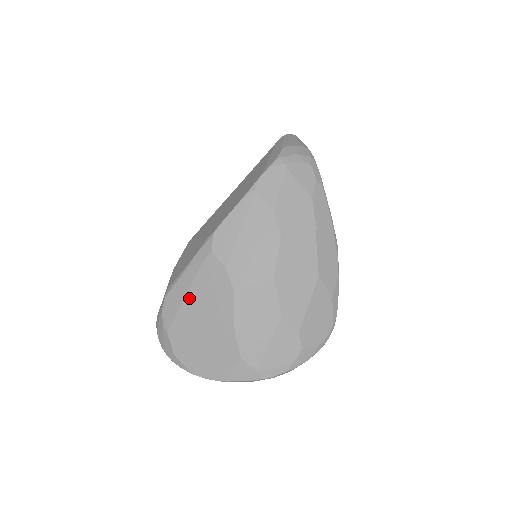
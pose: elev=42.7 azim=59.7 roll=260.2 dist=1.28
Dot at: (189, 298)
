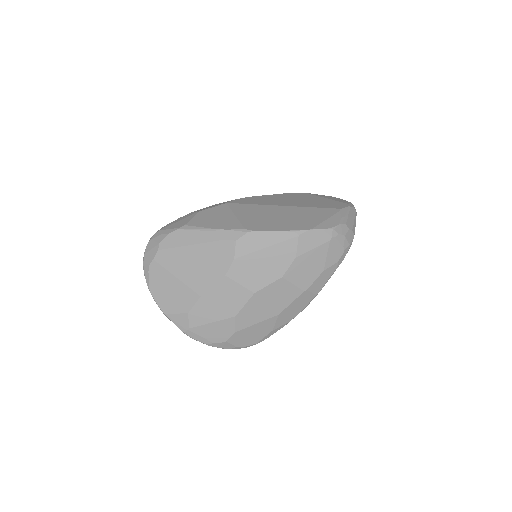
Dot at: (193, 248)
